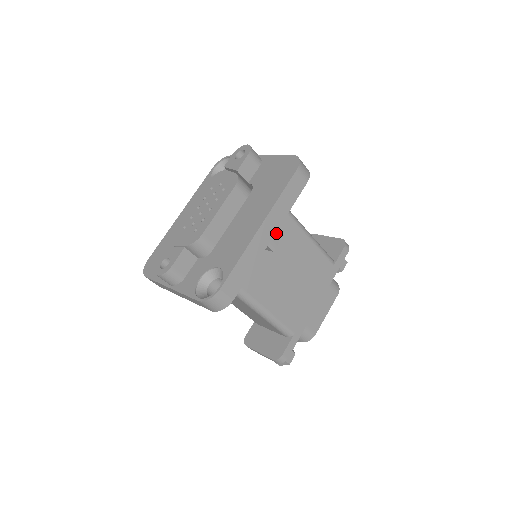
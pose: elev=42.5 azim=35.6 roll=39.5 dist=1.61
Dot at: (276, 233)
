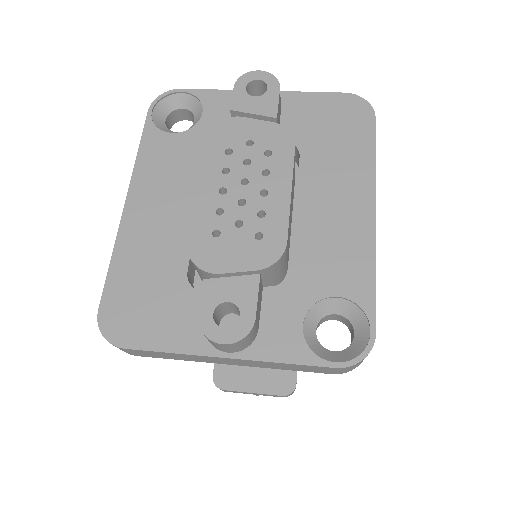
Dot at: occluded
